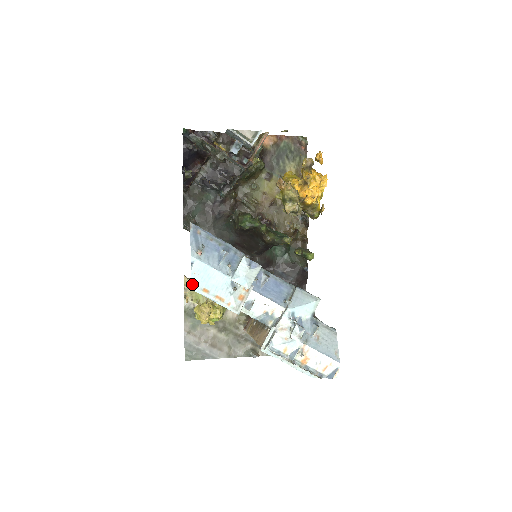
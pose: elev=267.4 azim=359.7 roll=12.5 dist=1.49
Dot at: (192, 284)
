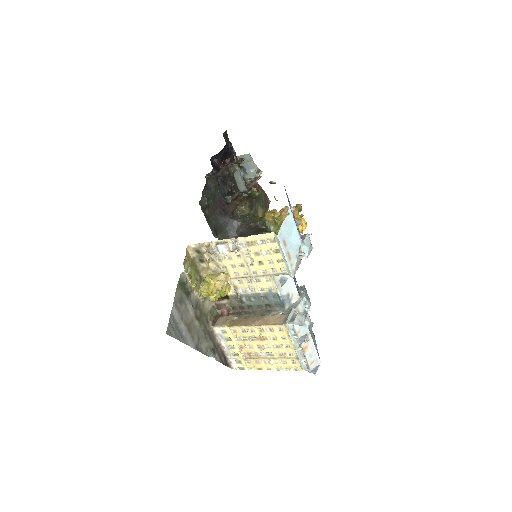
Dot at: (280, 231)
